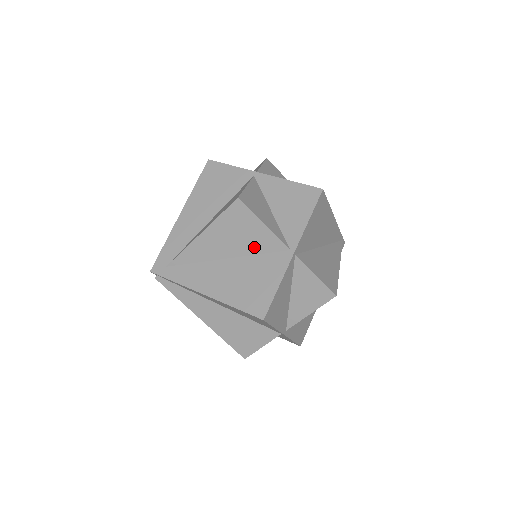
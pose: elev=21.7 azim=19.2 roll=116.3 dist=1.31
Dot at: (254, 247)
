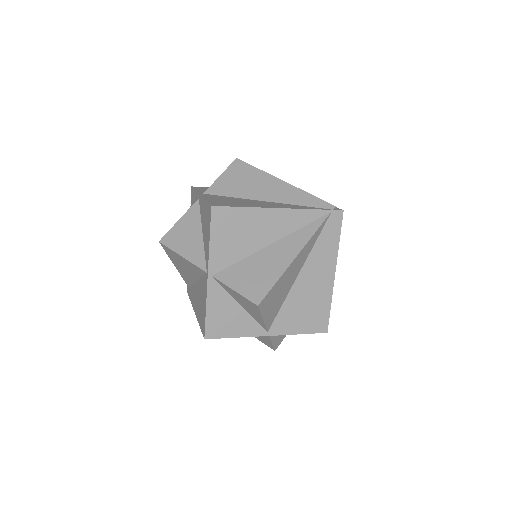
Dot at: (196, 272)
